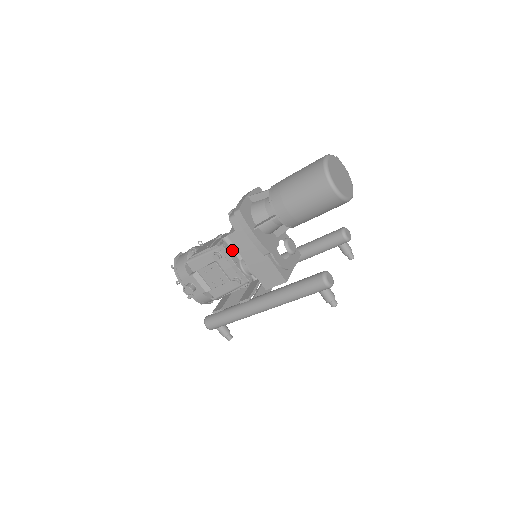
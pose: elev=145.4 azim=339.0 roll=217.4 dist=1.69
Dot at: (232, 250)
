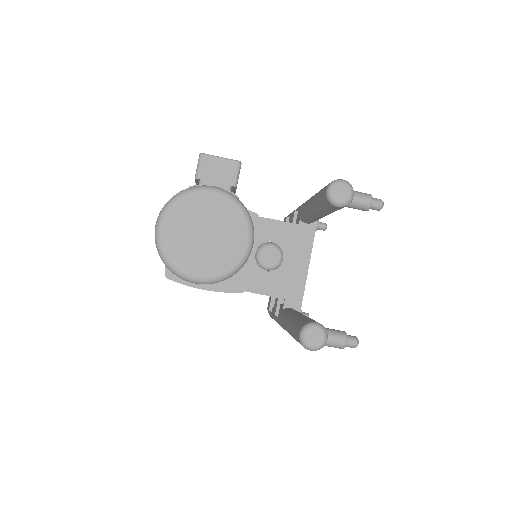
Dot at: occluded
